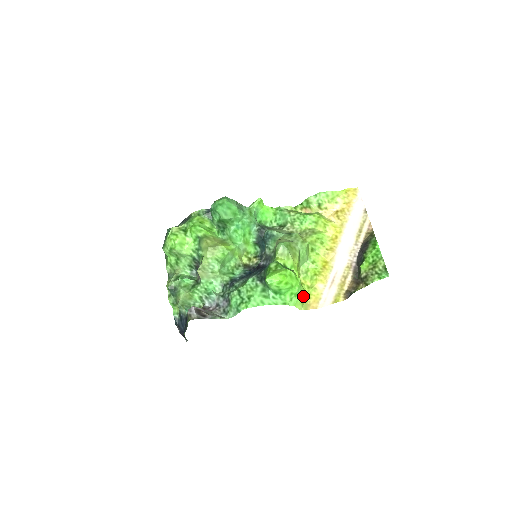
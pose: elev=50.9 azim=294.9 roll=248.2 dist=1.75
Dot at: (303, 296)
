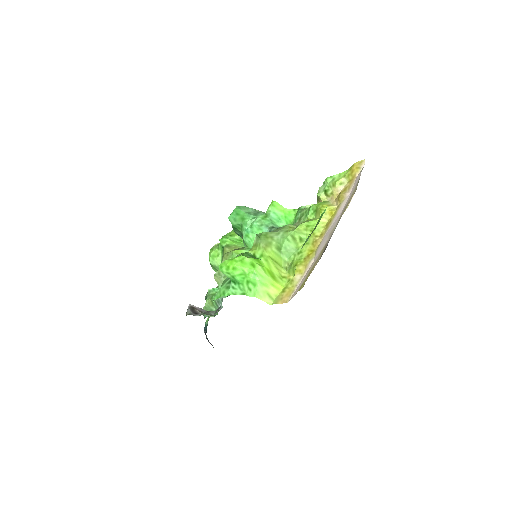
Dot at: (270, 287)
